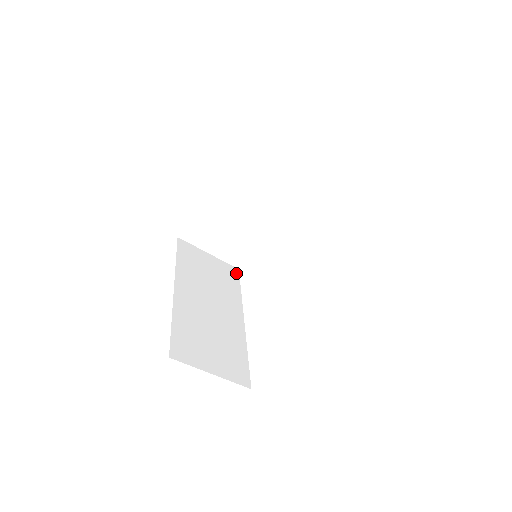
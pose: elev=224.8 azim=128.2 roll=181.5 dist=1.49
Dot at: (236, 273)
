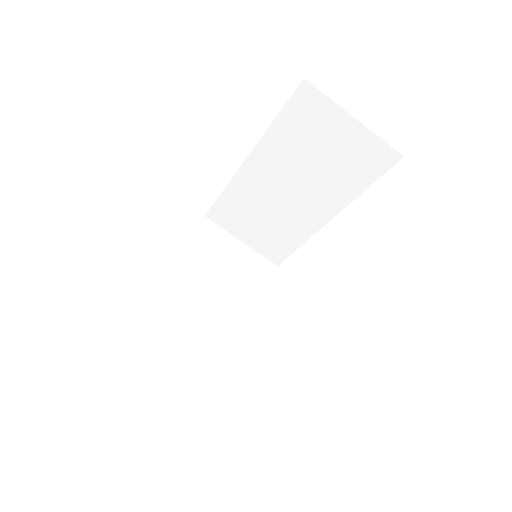
Dot at: occluded
